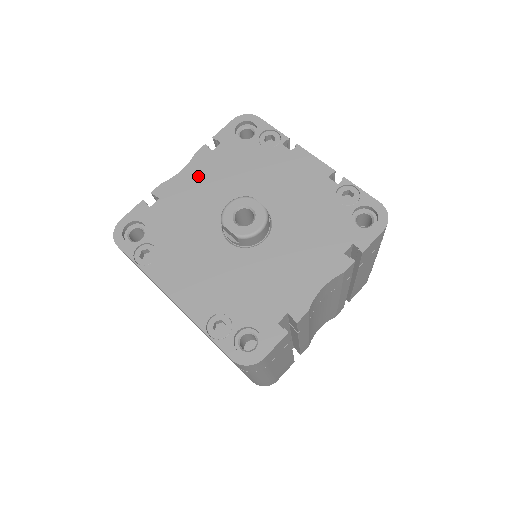
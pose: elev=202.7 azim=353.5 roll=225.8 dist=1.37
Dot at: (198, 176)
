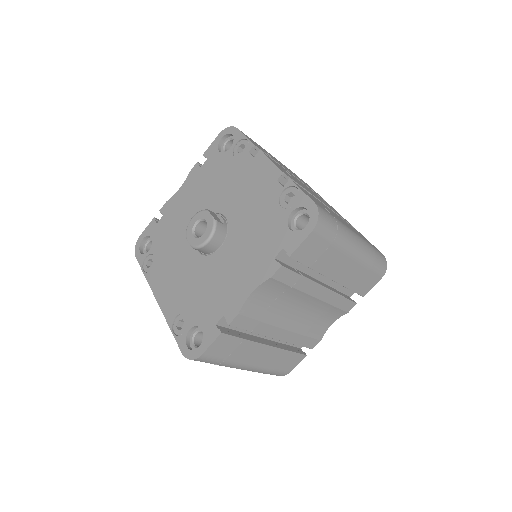
Dot at: (188, 192)
